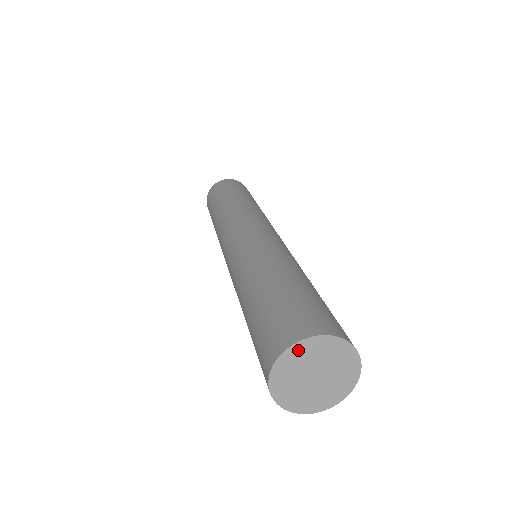
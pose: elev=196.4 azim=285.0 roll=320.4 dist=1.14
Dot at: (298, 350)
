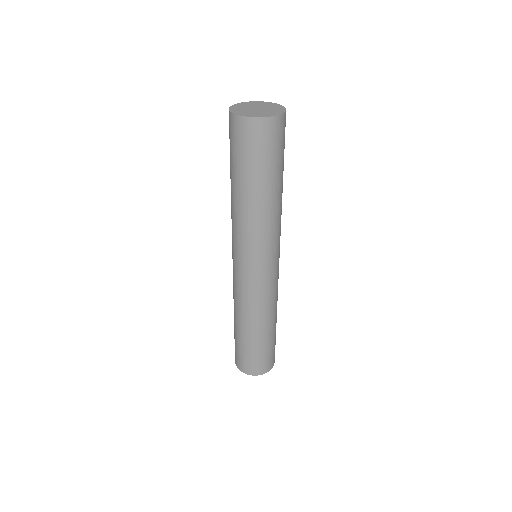
Dot at: (243, 104)
